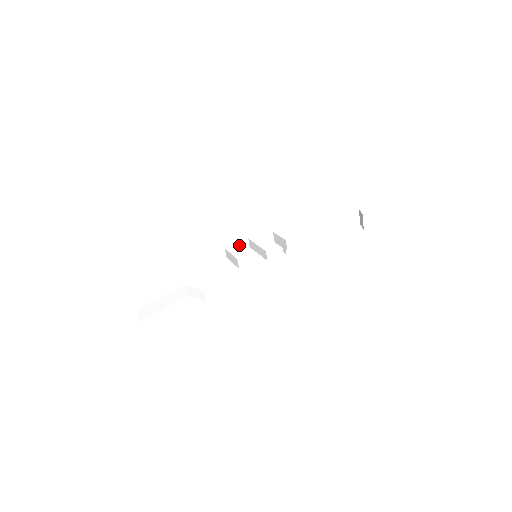
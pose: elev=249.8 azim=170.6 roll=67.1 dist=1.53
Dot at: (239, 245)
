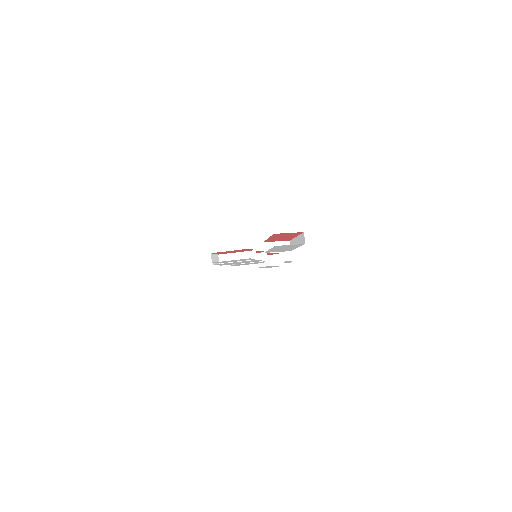
Dot at: occluded
